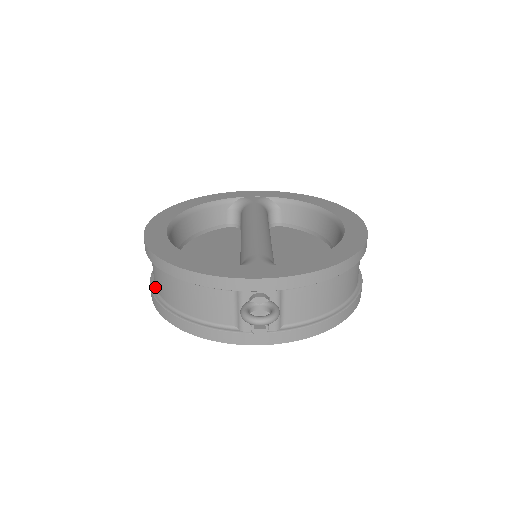
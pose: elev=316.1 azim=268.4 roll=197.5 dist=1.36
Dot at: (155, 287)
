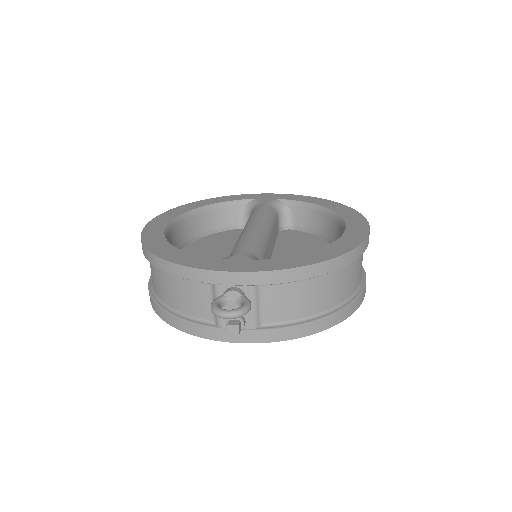
Dot at: occluded
